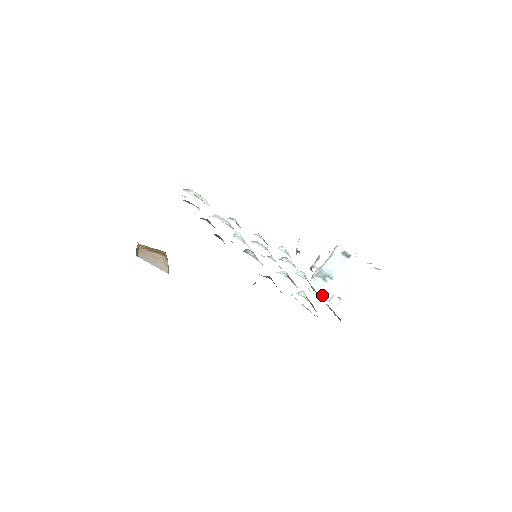
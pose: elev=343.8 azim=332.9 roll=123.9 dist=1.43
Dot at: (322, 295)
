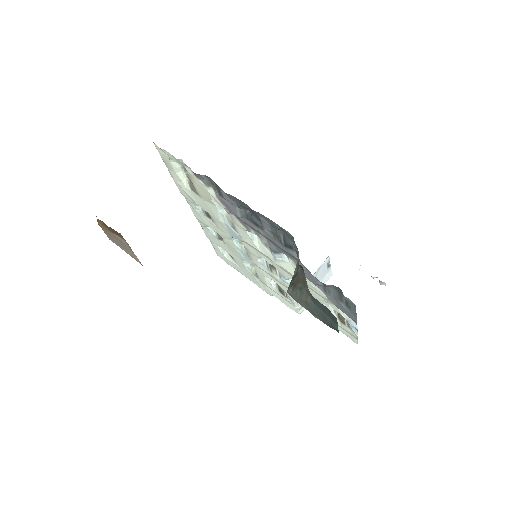
Dot at: occluded
